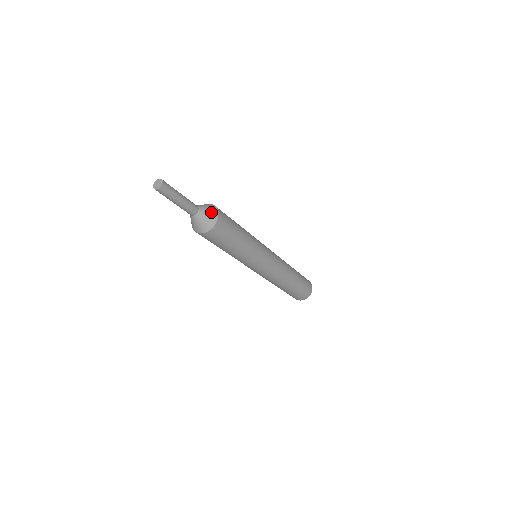
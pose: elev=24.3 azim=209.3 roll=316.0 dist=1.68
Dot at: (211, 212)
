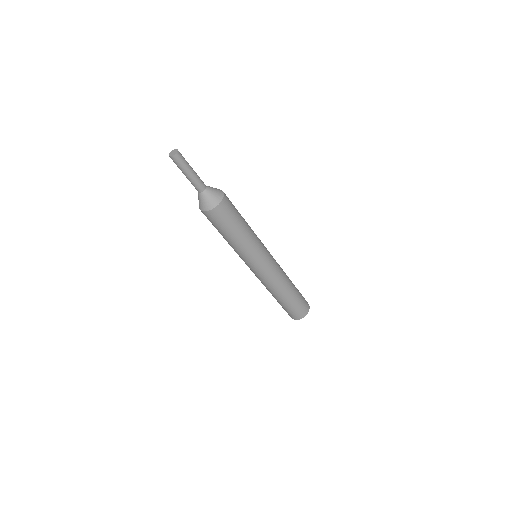
Dot at: (217, 190)
